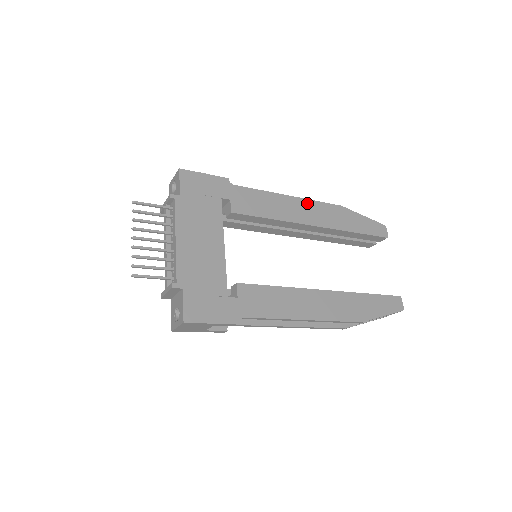
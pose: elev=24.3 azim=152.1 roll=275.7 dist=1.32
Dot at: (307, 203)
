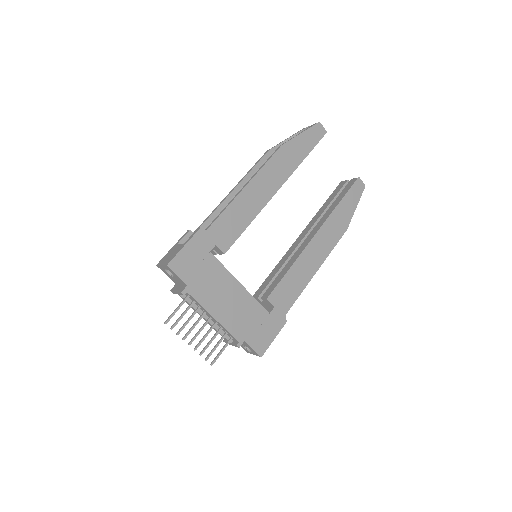
Dot at: (260, 176)
